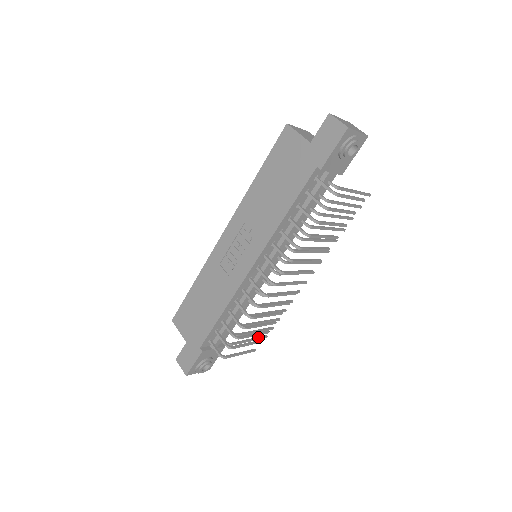
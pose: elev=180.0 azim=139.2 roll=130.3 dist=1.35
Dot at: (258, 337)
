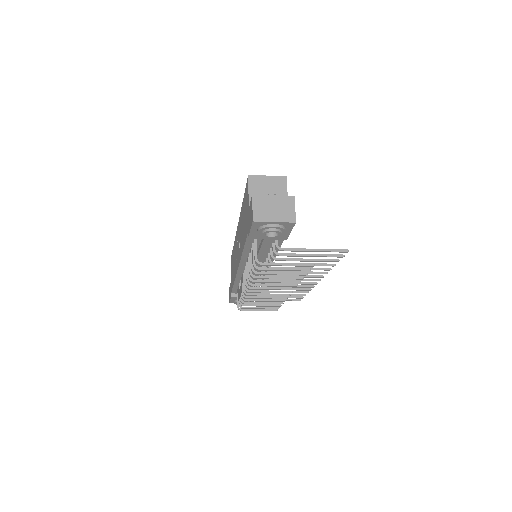
Dot at: (289, 299)
